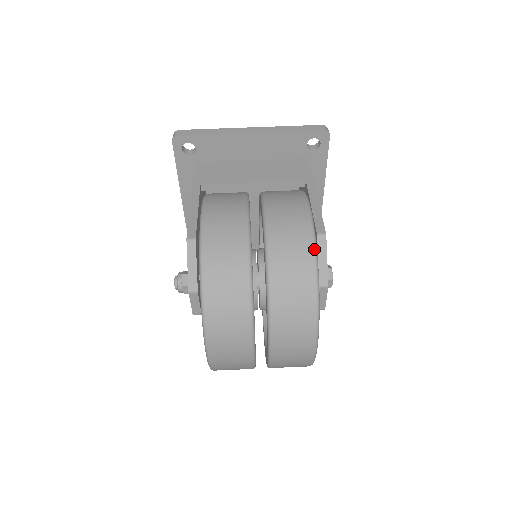
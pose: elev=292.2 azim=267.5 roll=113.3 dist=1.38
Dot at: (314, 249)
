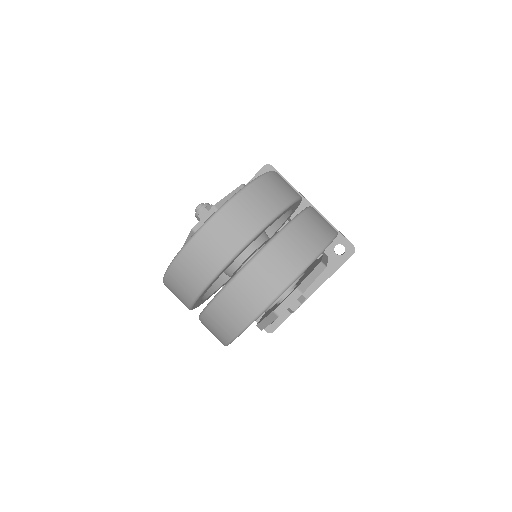
Dot at: (330, 240)
